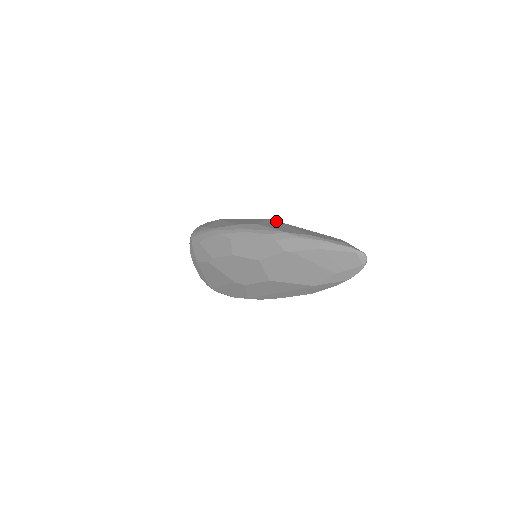
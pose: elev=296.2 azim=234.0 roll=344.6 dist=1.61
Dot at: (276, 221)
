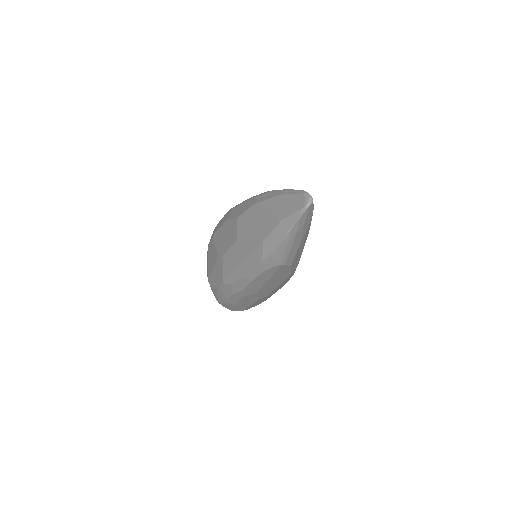
Dot at: occluded
